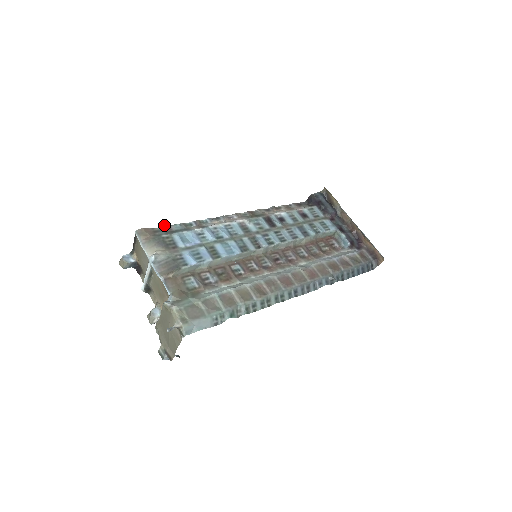
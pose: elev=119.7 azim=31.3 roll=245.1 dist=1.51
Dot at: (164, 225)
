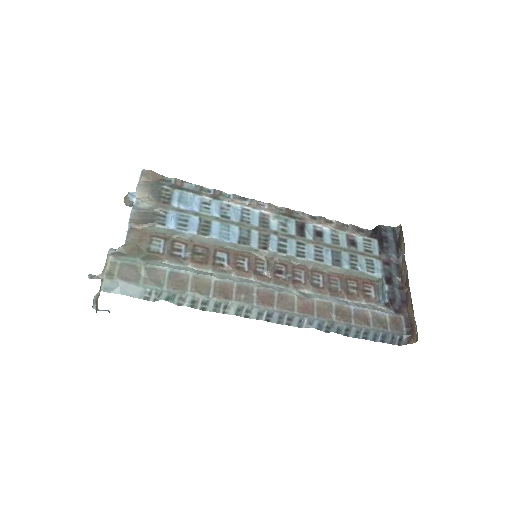
Dot at: occluded
